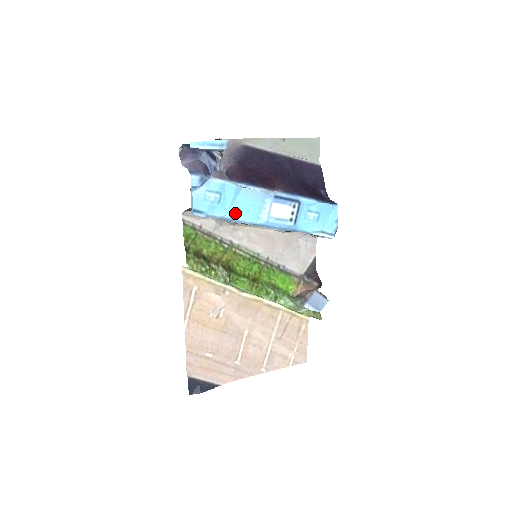
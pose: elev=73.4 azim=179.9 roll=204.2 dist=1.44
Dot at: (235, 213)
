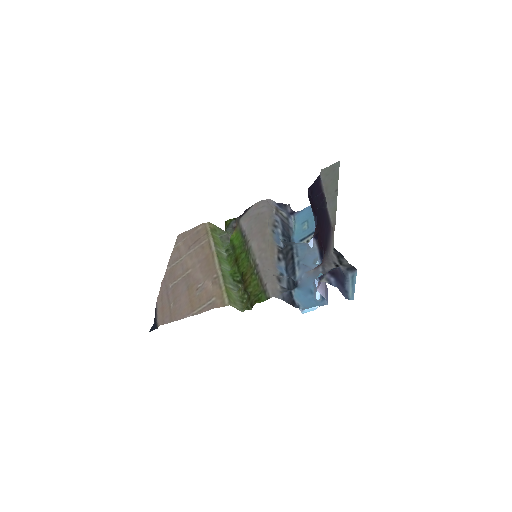
Dot at: occluded
